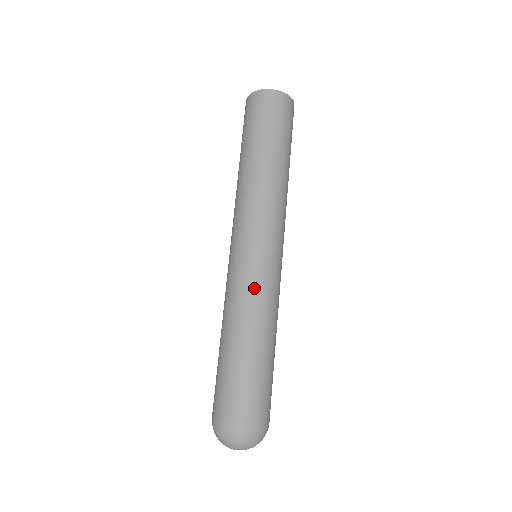
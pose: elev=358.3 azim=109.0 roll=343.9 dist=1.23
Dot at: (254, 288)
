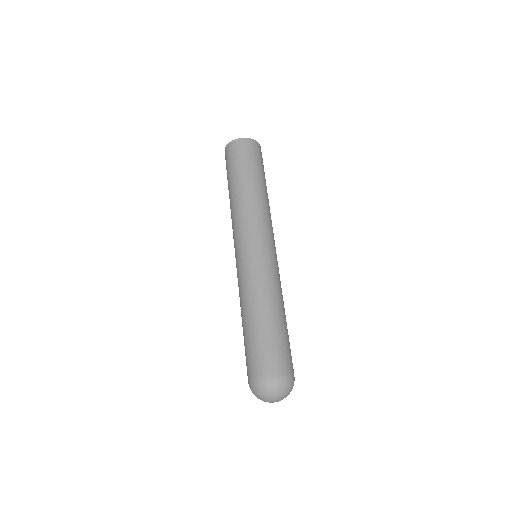
Dot at: (258, 274)
